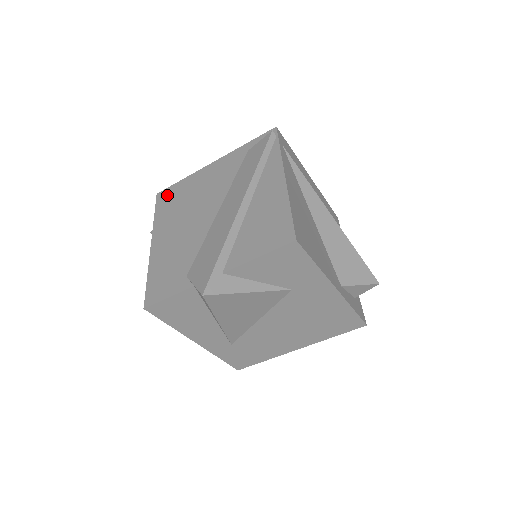
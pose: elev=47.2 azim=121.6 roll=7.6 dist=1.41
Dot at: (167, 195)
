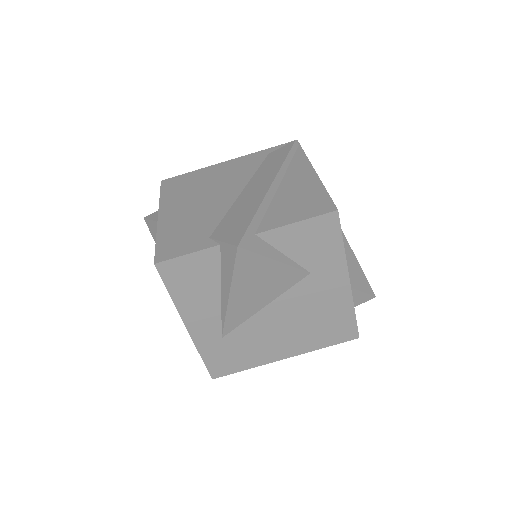
Dot at: (175, 181)
